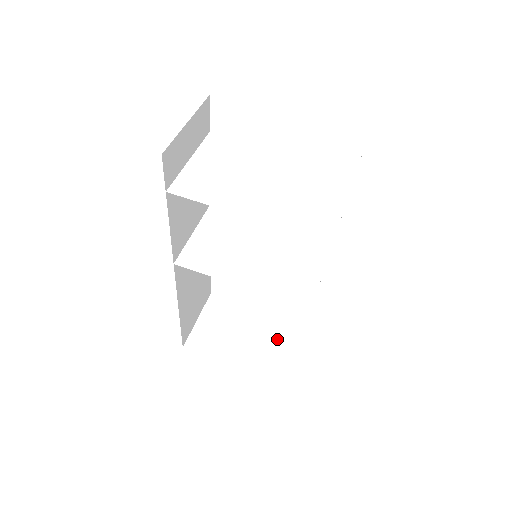
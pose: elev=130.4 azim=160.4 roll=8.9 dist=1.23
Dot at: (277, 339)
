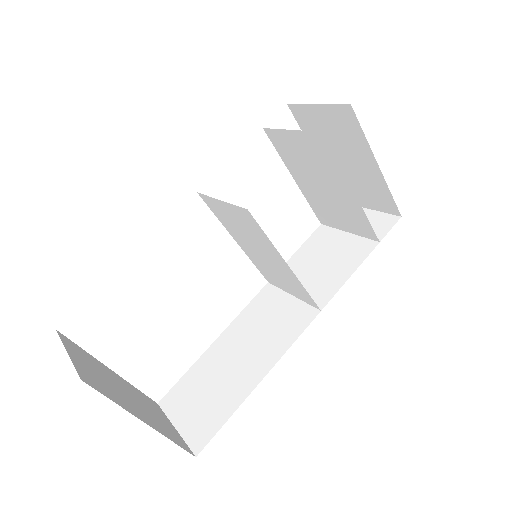
Dot at: (151, 407)
